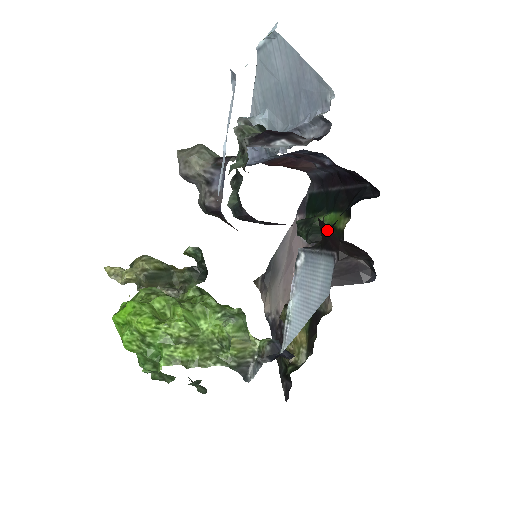
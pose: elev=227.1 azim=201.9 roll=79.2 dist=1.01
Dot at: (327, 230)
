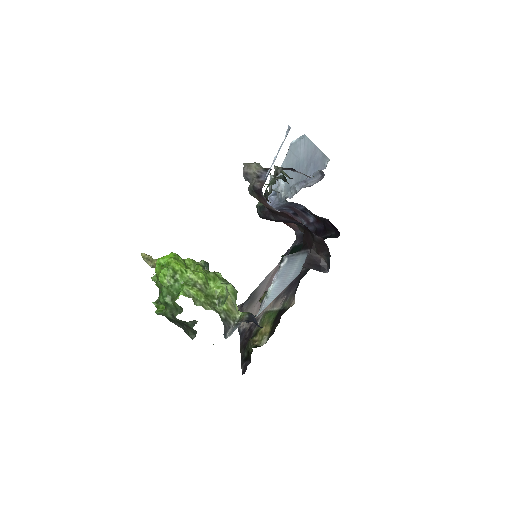
Dot at: (308, 235)
